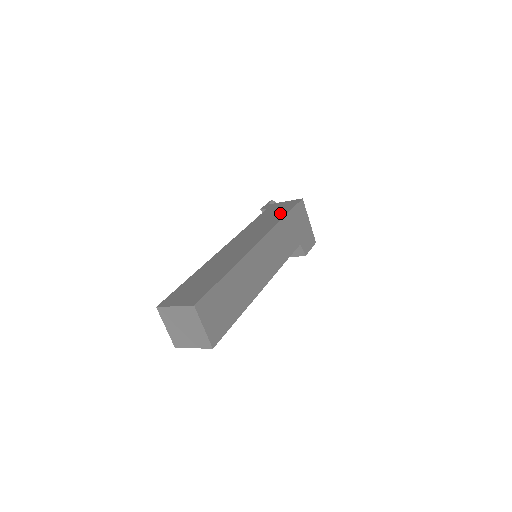
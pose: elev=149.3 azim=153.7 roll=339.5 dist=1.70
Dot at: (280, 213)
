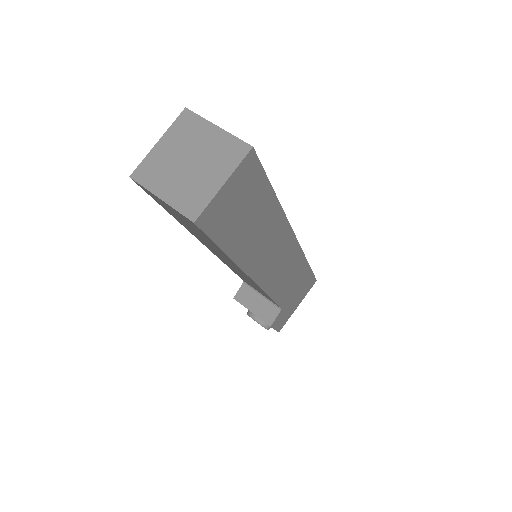
Dot at: occluded
